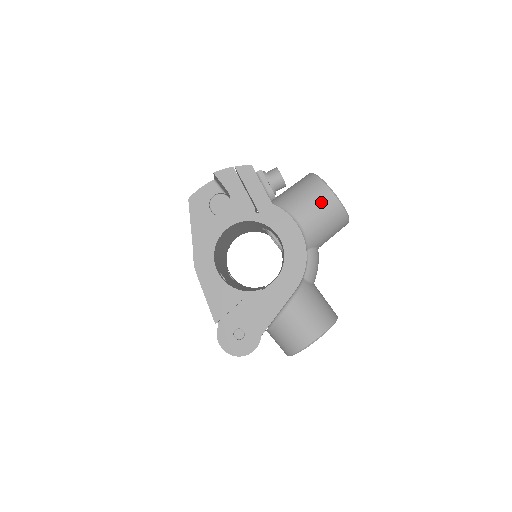
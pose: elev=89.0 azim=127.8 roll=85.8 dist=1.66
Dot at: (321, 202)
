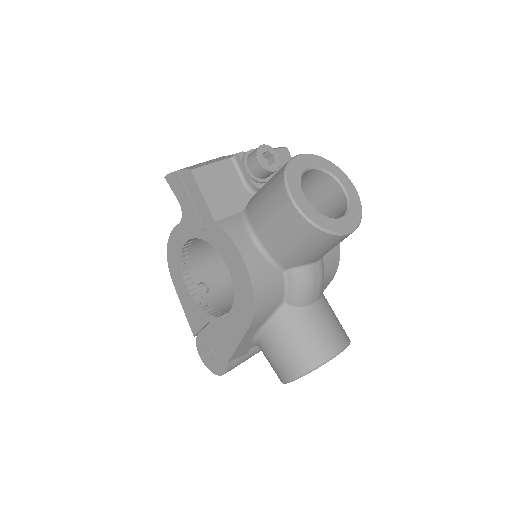
Dot at: (281, 217)
